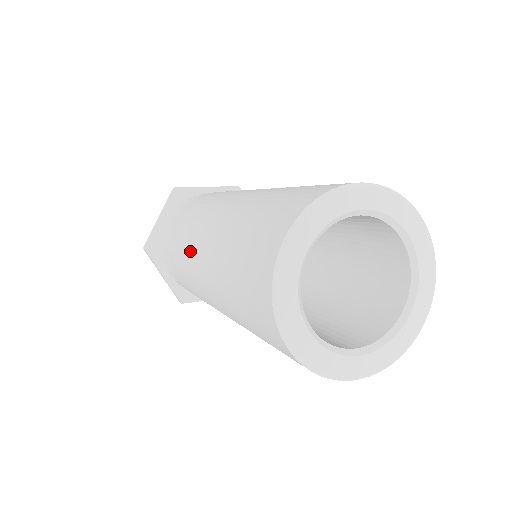
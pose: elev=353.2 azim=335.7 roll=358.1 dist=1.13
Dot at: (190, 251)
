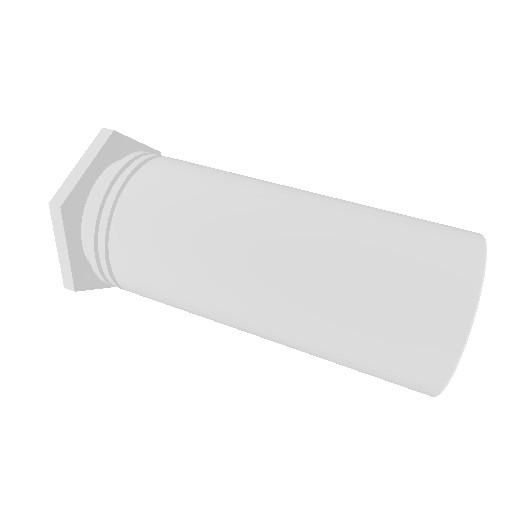
Dot at: (226, 241)
